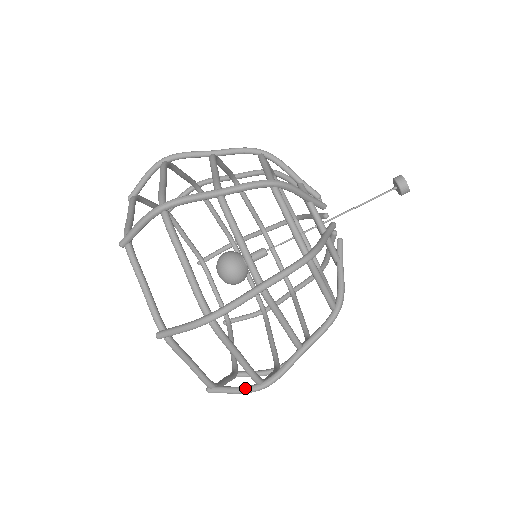
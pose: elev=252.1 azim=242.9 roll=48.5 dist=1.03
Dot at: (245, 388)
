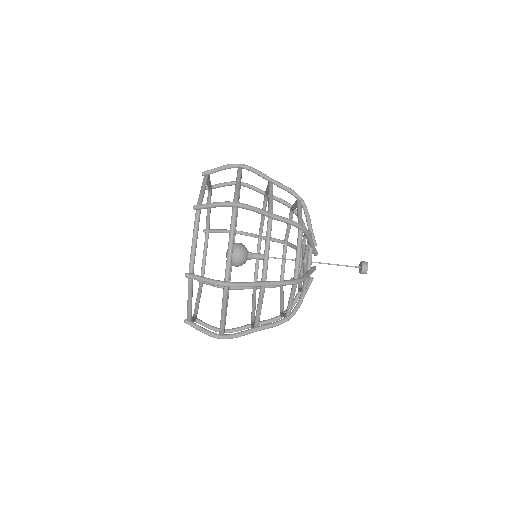
Dot at: (213, 329)
